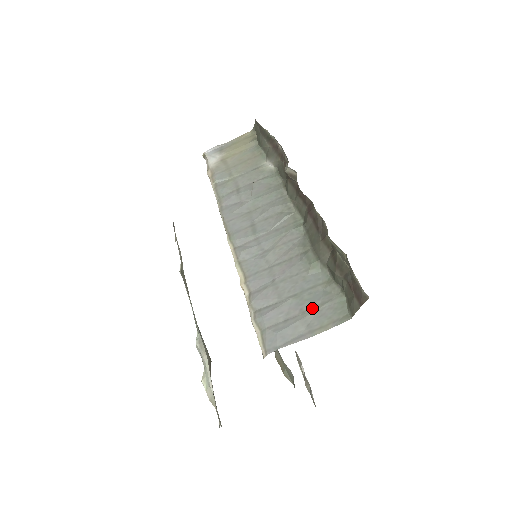
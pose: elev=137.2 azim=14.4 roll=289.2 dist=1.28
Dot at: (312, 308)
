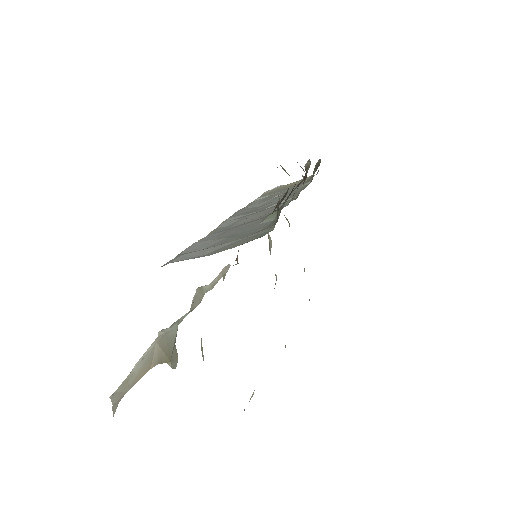
Dot at: (235, 239)
